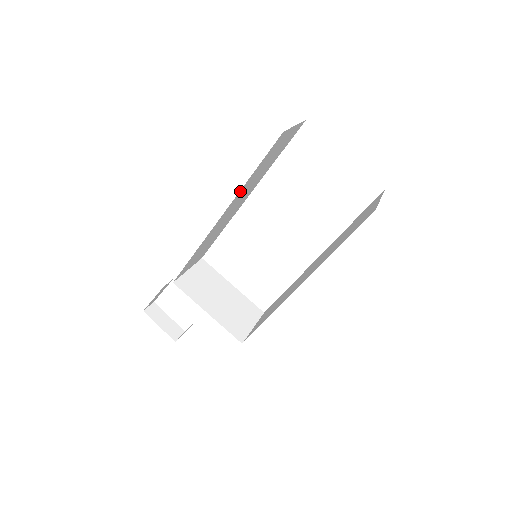
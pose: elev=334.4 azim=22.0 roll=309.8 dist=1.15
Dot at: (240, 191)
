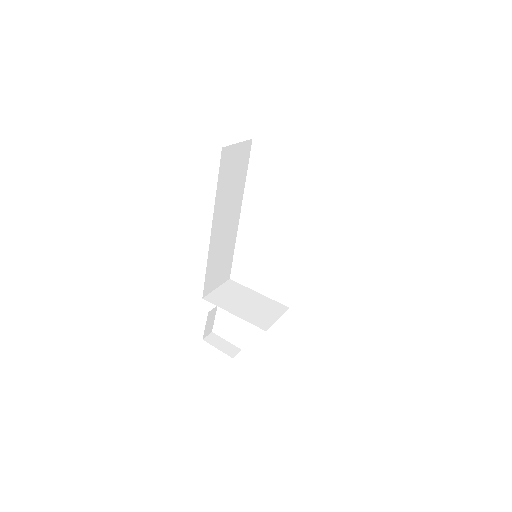
Dot at: (216, 205)
